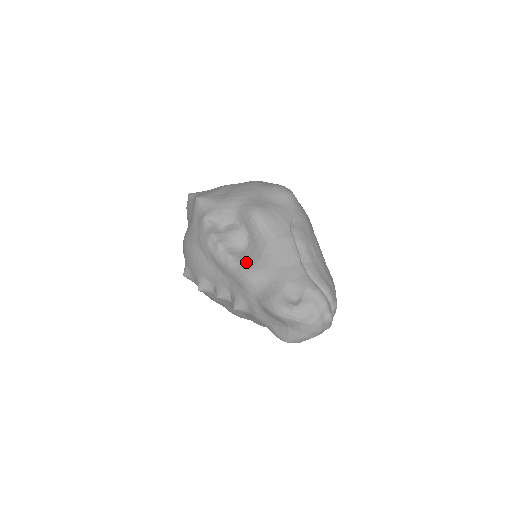
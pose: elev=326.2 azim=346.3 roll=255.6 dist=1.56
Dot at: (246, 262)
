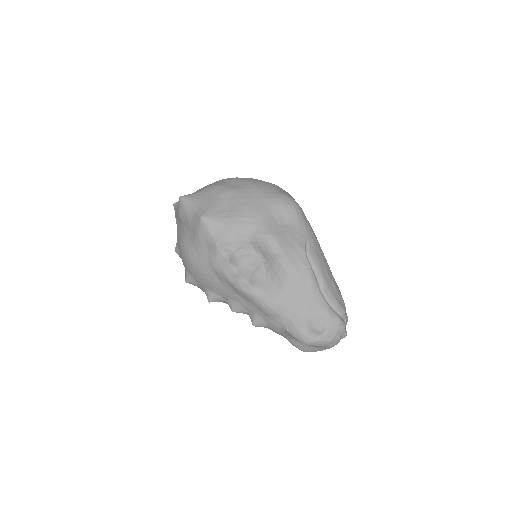
Dot at: (268, 292)
